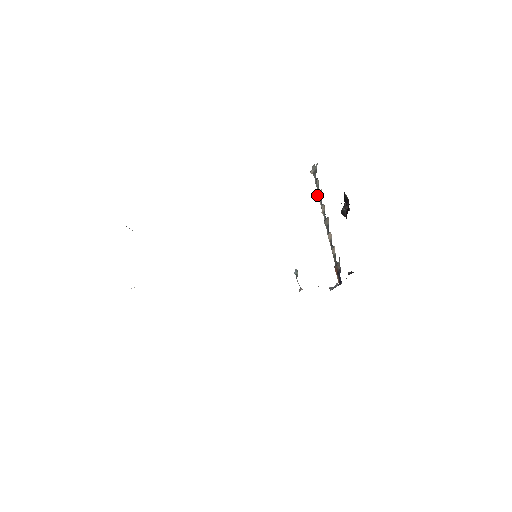
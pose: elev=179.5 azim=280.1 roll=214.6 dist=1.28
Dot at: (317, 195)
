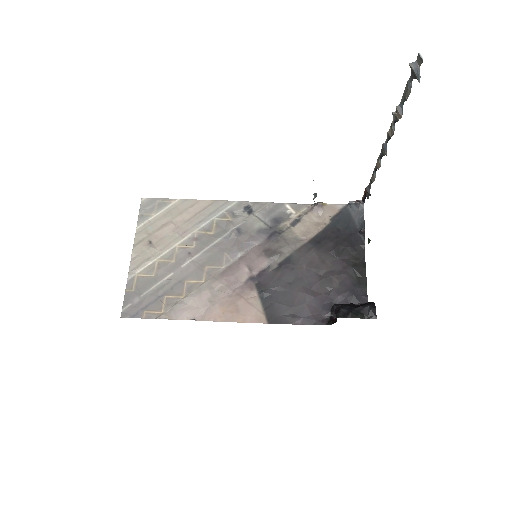
Dot at: occluded
